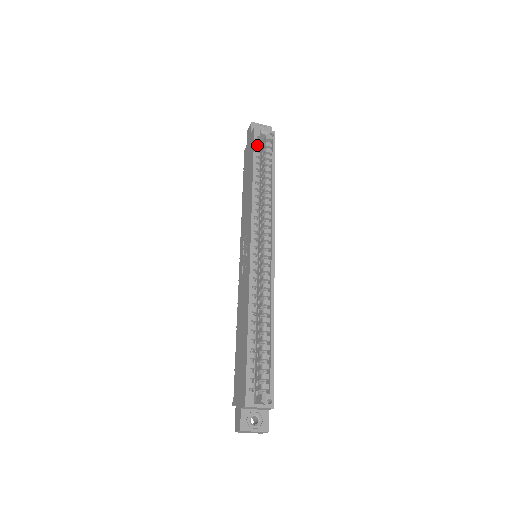
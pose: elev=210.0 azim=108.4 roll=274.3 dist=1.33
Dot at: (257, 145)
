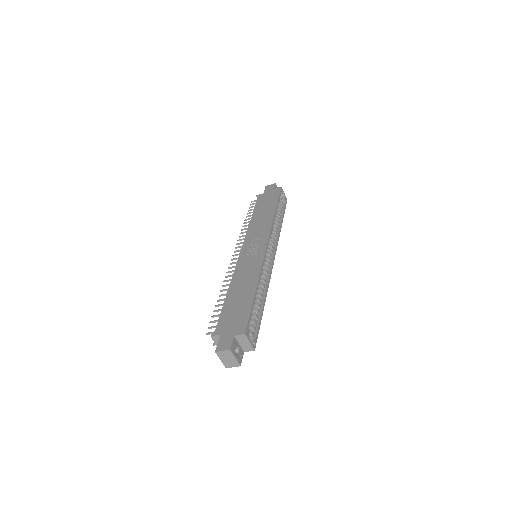
Dot at: occluded
